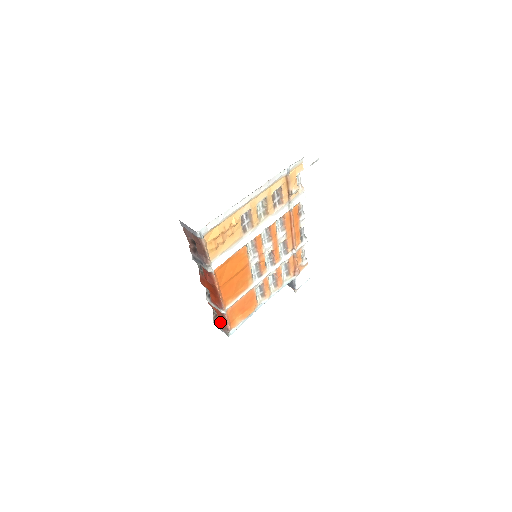
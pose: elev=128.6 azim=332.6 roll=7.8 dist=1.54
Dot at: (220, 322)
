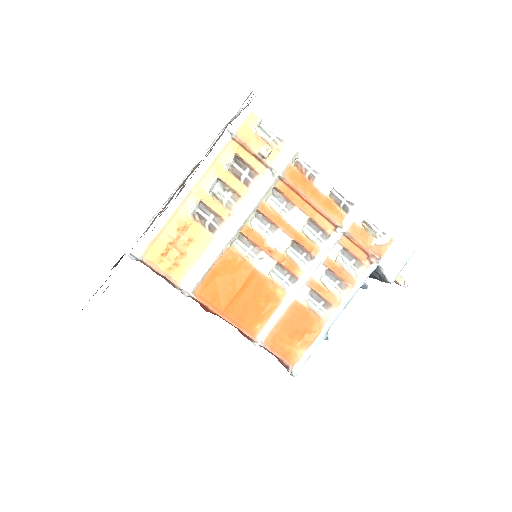
Dot at: occluded
